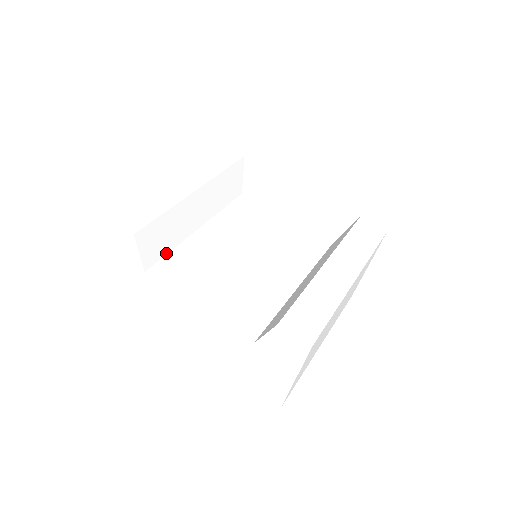
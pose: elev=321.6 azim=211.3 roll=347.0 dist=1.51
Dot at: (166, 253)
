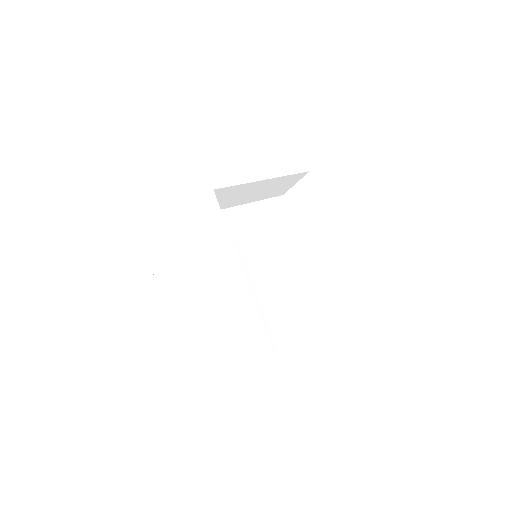
Dot at: occluded
